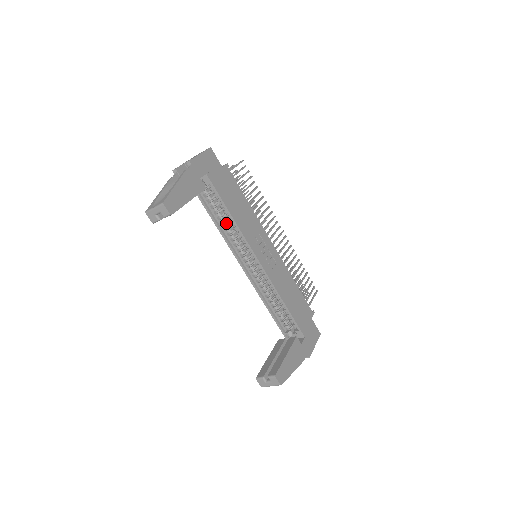
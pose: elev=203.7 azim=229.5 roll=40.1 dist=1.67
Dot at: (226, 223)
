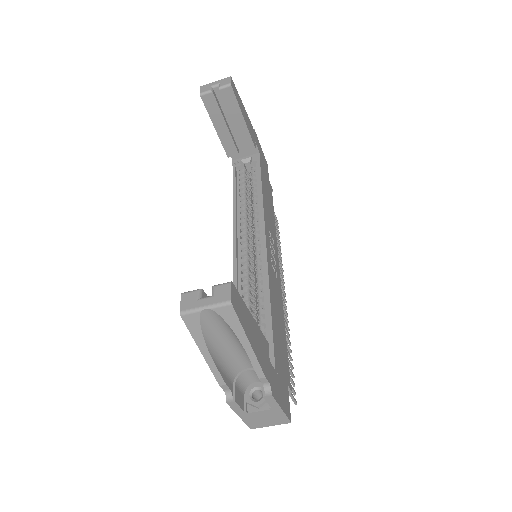
Dot at: (246, 203)
